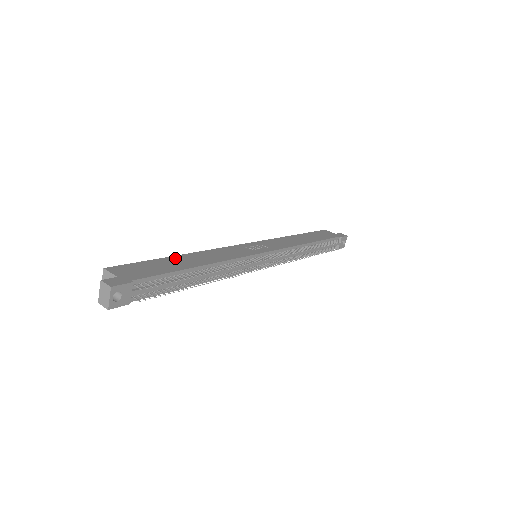
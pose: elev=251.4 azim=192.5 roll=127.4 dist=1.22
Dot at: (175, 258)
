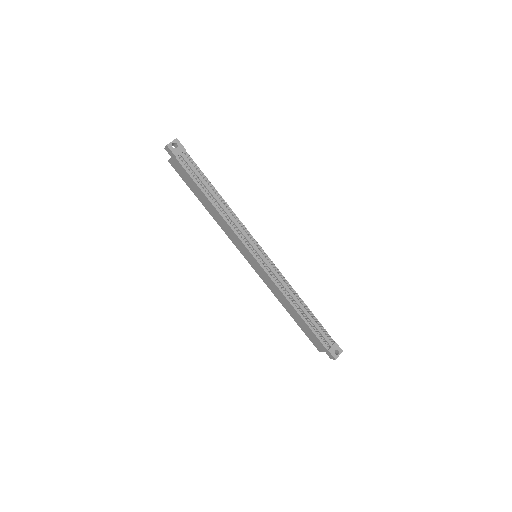
Dot at: occluded
